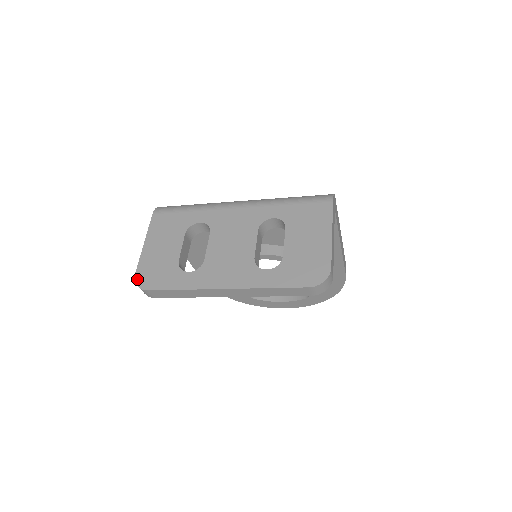
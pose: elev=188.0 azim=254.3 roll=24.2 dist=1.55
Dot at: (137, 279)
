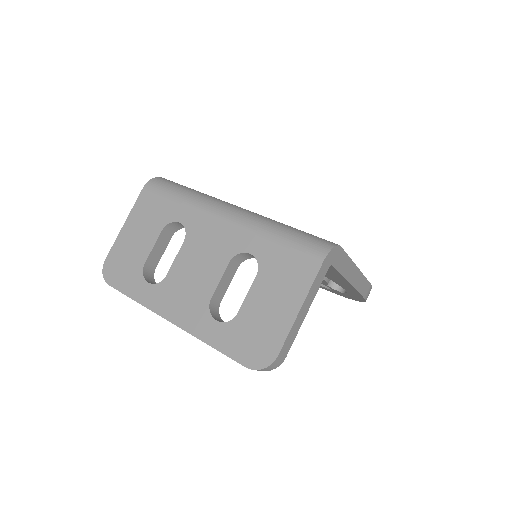
Dot at: (105, 267)
